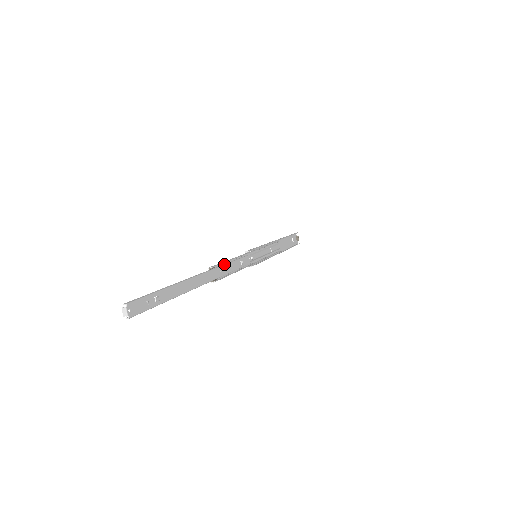
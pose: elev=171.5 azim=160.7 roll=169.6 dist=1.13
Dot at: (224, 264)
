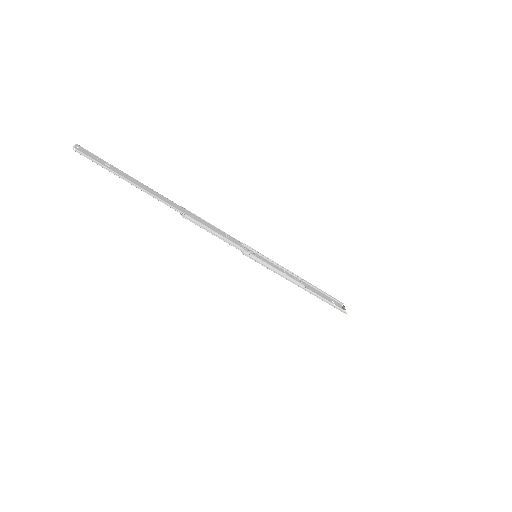
Dot at: (200, 219)
